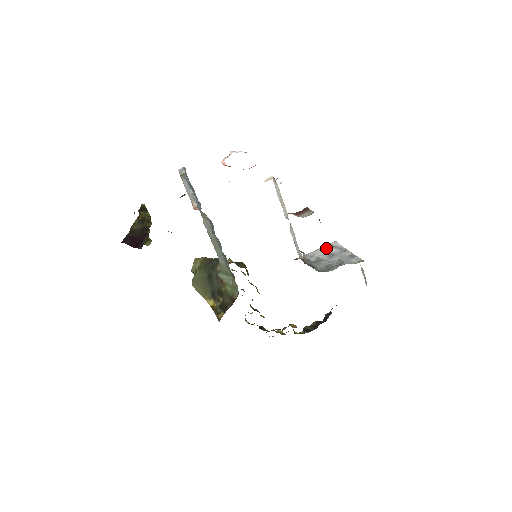
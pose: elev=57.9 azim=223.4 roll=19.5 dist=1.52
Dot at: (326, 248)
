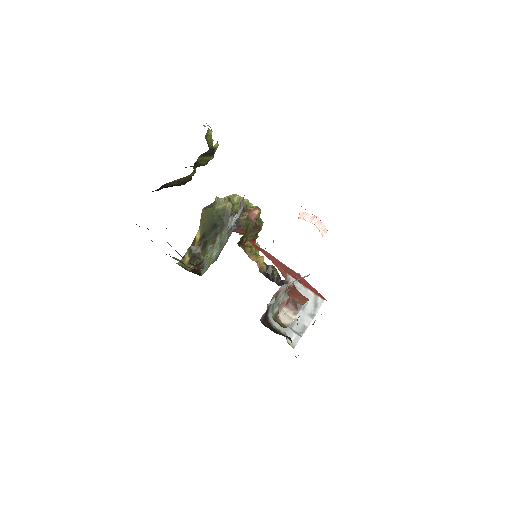
Dot at: (311, 296)
